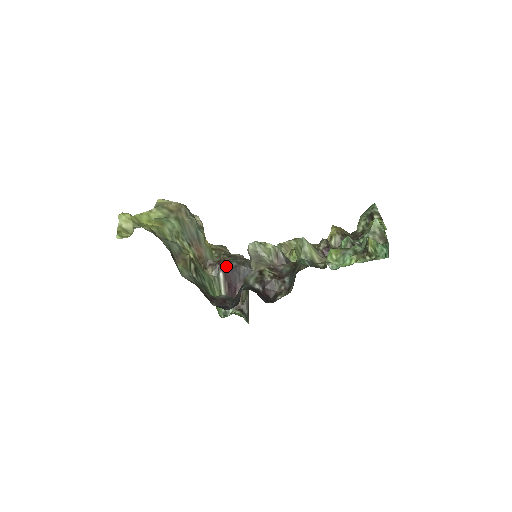
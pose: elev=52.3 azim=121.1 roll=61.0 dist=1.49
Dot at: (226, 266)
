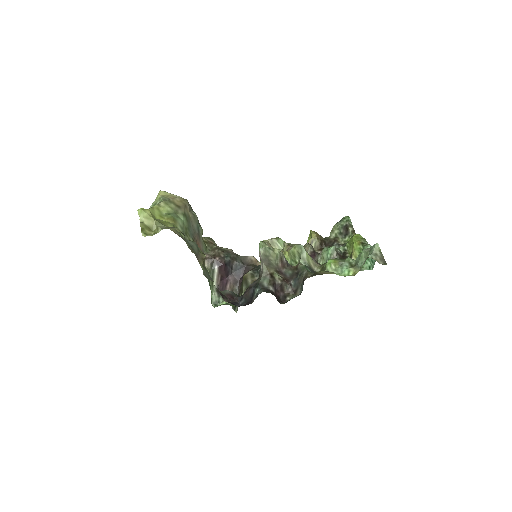
Dot at: (221, 261)
